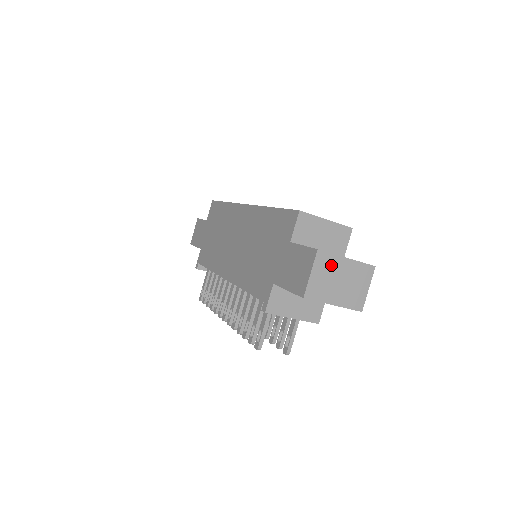
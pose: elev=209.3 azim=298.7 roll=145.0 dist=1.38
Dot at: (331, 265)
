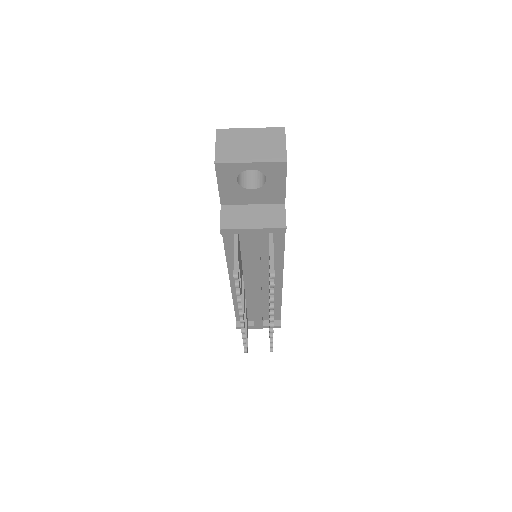
Dot at: (235, 136)
